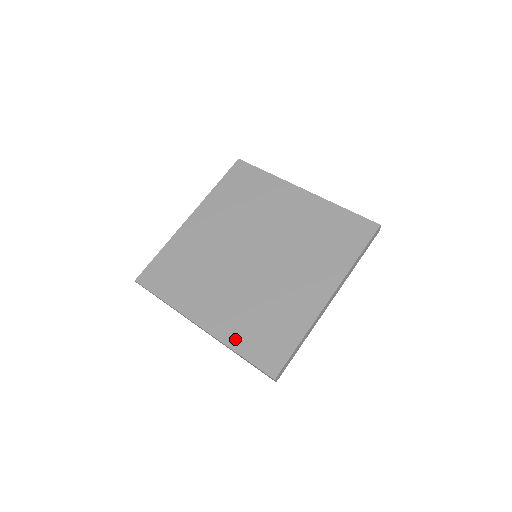
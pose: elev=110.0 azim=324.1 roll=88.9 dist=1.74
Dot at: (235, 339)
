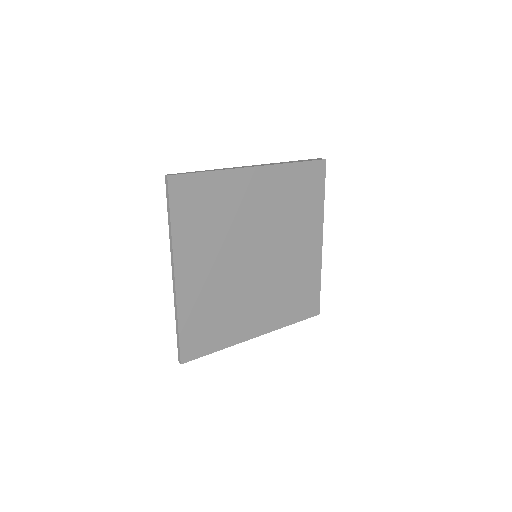
Dot at: (286, 319)
